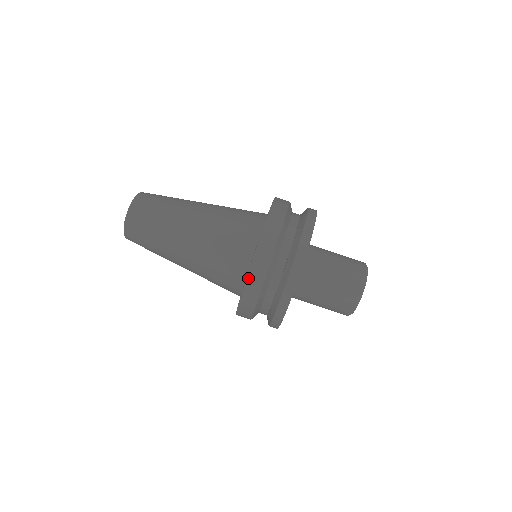
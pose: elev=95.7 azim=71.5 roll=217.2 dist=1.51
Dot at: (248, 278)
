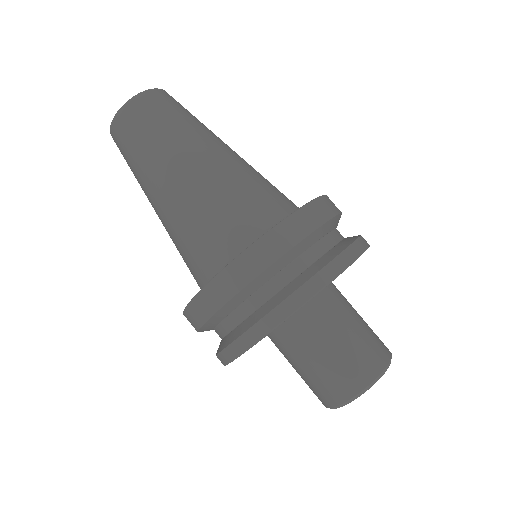
Dot at: (188, 308)
